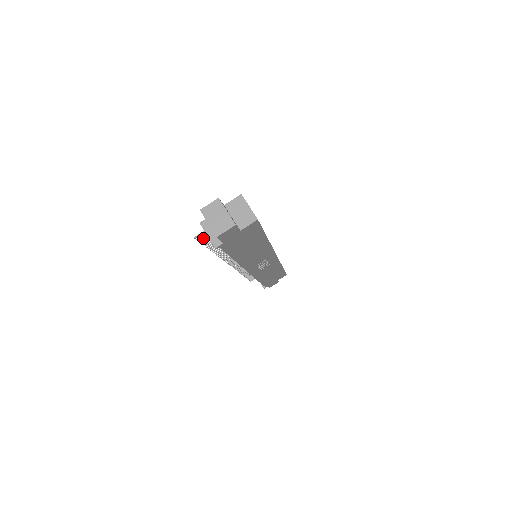
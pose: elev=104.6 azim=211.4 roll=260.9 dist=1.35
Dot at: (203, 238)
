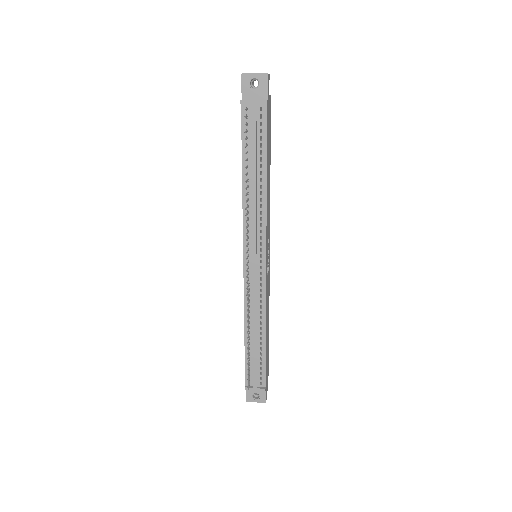
Dot at: (245, 124)
